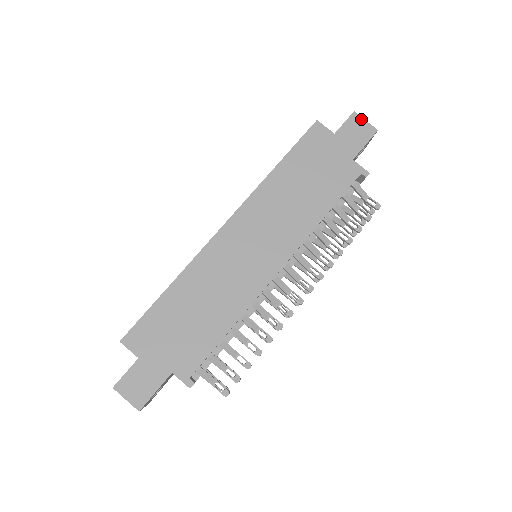
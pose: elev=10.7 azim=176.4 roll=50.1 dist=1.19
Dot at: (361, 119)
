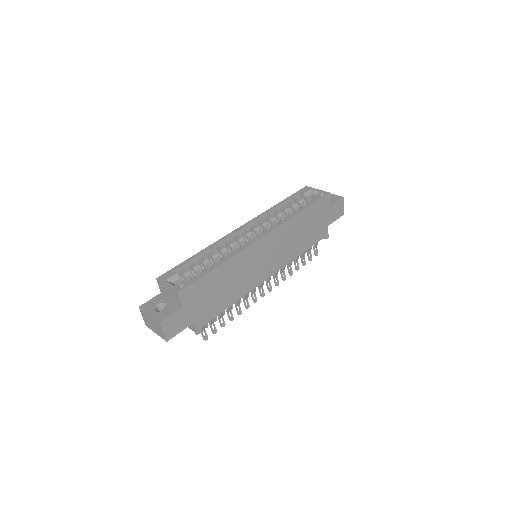
Dot at: (343, 204)
